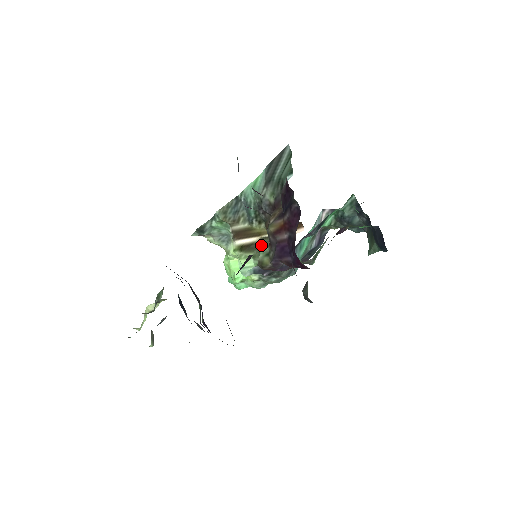
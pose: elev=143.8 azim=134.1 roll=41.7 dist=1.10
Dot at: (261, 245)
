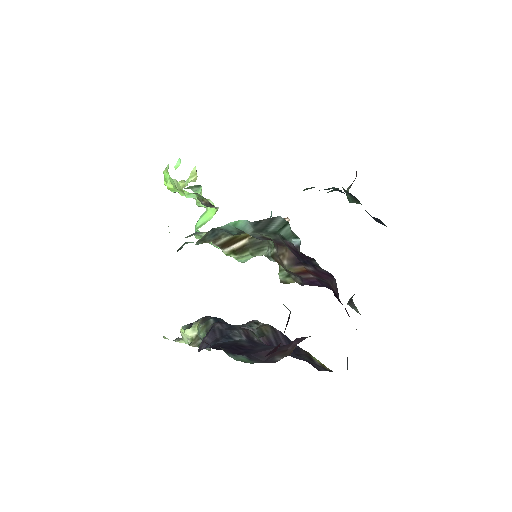
Dot at: (253, 244)
